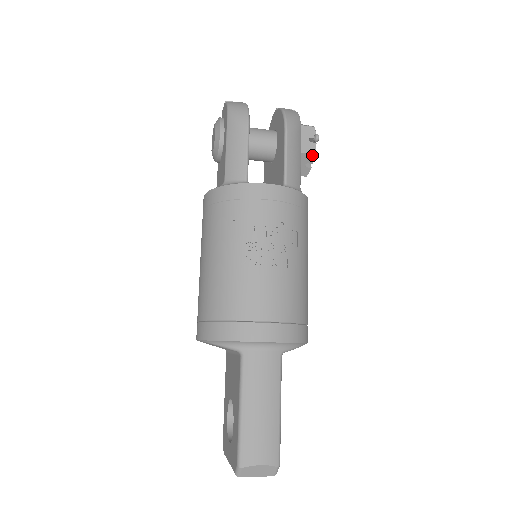
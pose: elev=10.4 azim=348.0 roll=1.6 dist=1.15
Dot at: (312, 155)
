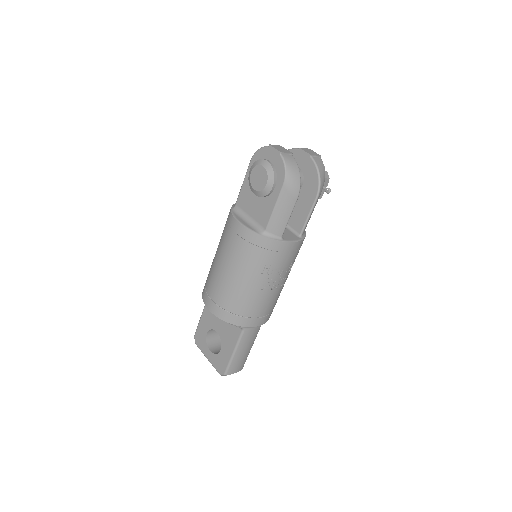
Dot at: (319, 198)
